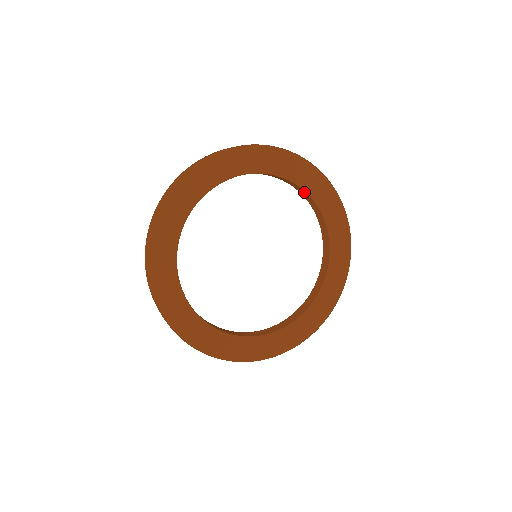
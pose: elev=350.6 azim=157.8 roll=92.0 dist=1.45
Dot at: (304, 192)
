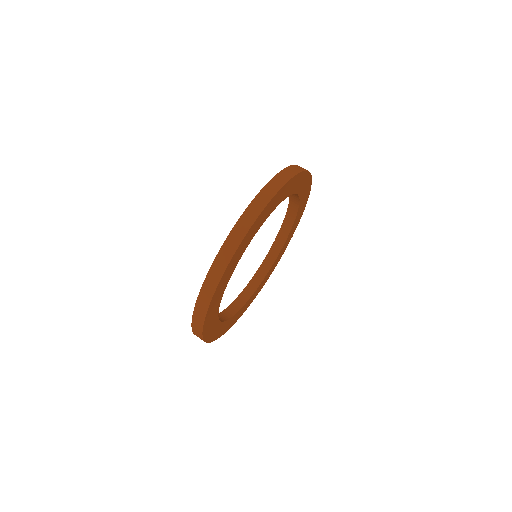
Dot at: occluded
